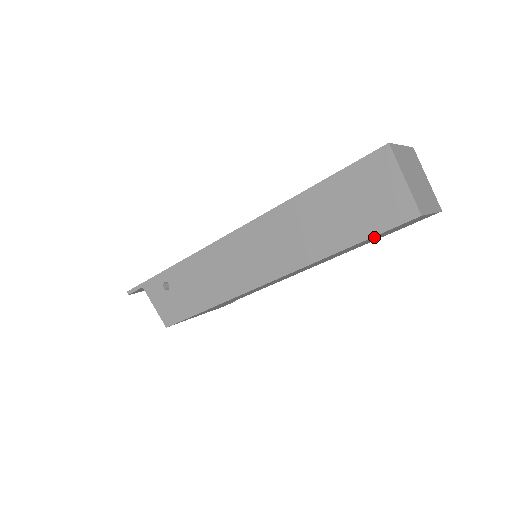
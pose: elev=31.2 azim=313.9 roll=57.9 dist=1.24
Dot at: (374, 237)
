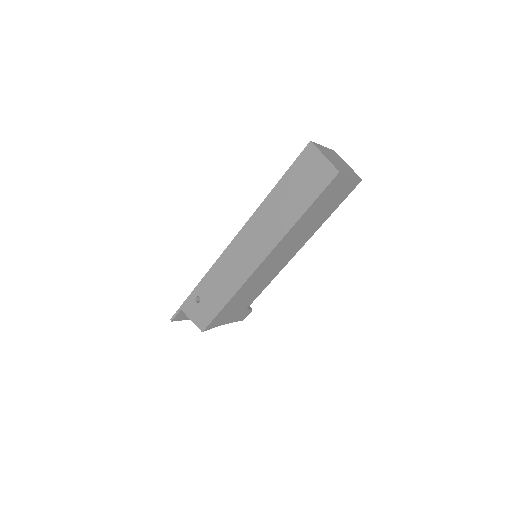
Dot at: (320, 201)
